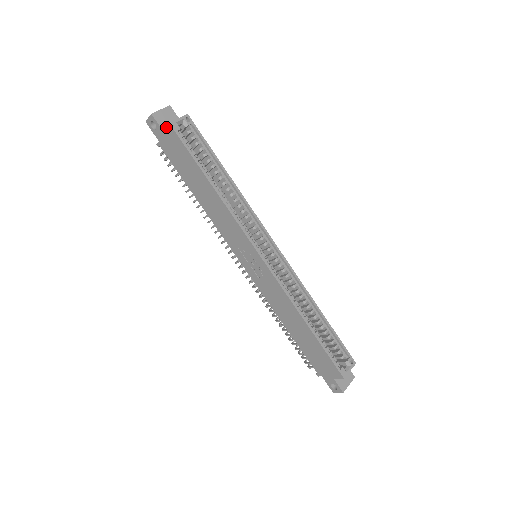
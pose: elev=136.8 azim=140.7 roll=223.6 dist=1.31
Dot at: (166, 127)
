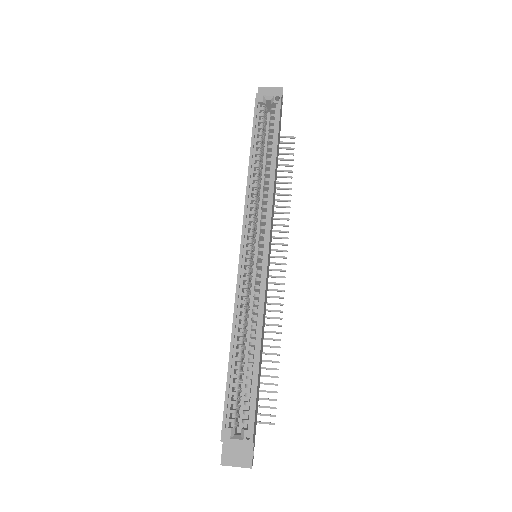
Dot at: occluded
